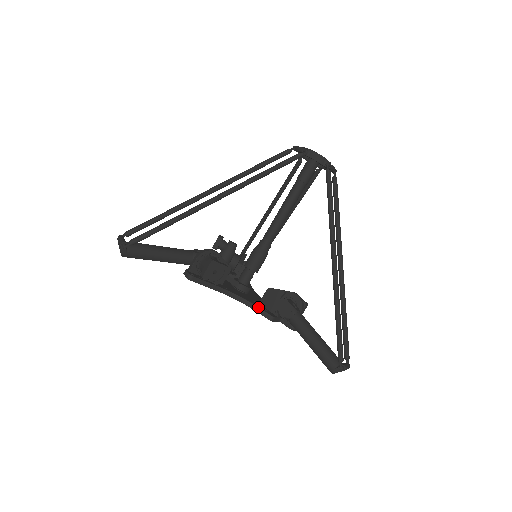
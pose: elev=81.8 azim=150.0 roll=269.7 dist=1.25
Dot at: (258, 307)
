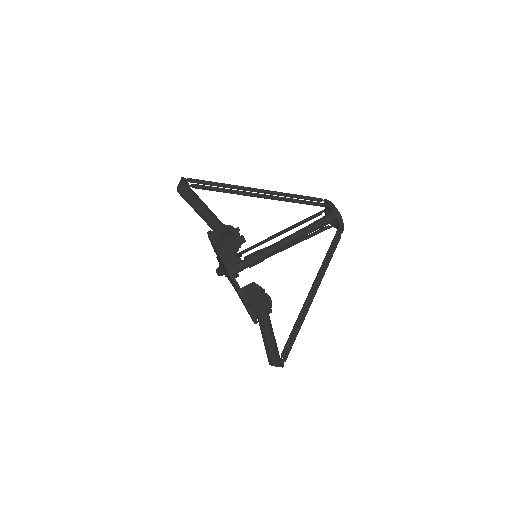
Dot at: occluded
